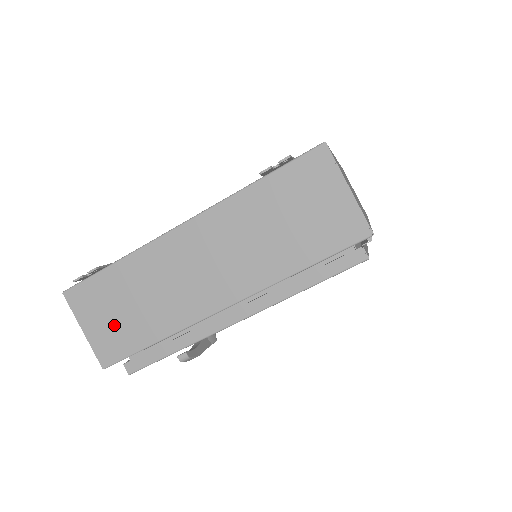
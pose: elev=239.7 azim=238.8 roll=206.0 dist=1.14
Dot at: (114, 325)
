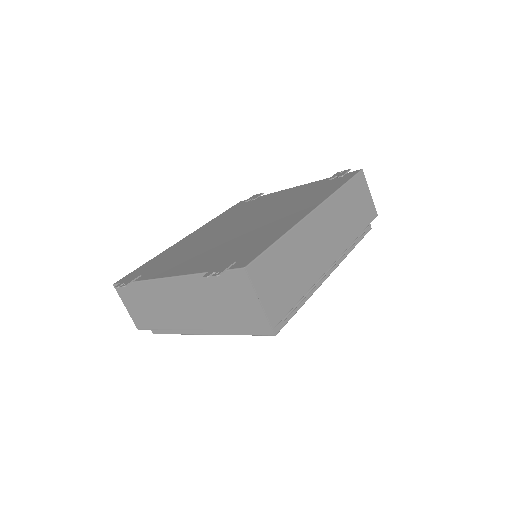
Dot at: (140, 312)
